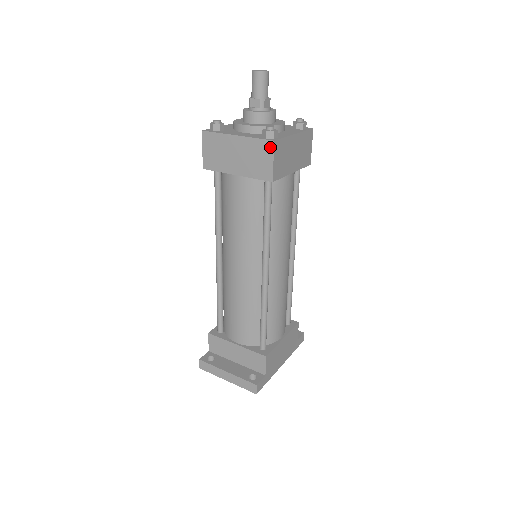
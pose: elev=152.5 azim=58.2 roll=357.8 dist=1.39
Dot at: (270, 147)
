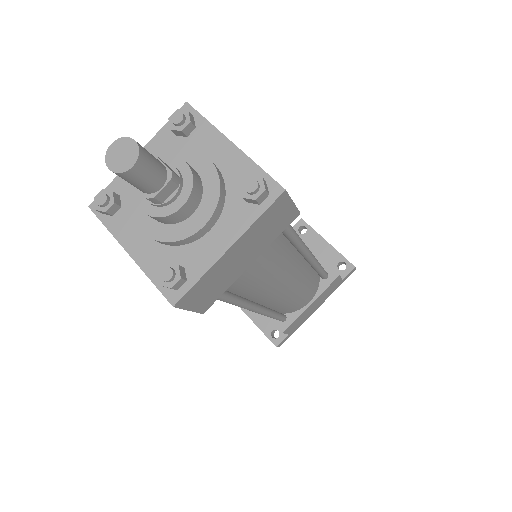
Dot at: (174, 303)
